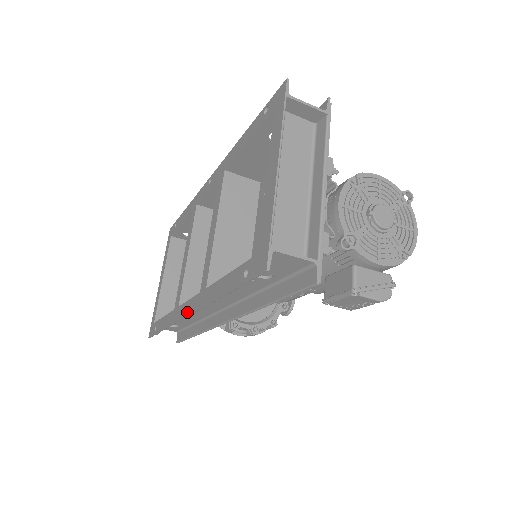
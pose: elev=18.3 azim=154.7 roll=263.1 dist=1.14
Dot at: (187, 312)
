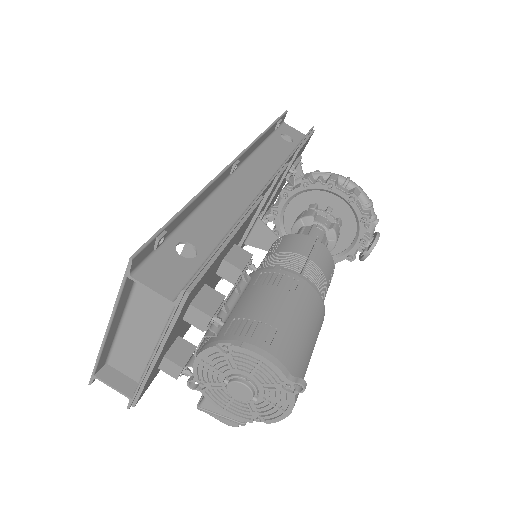
Dot at: occluded
